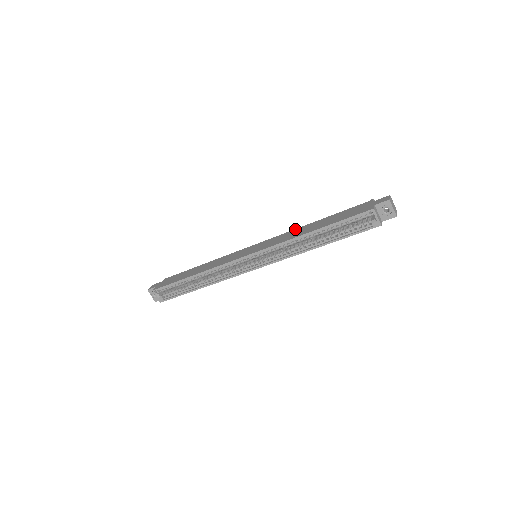
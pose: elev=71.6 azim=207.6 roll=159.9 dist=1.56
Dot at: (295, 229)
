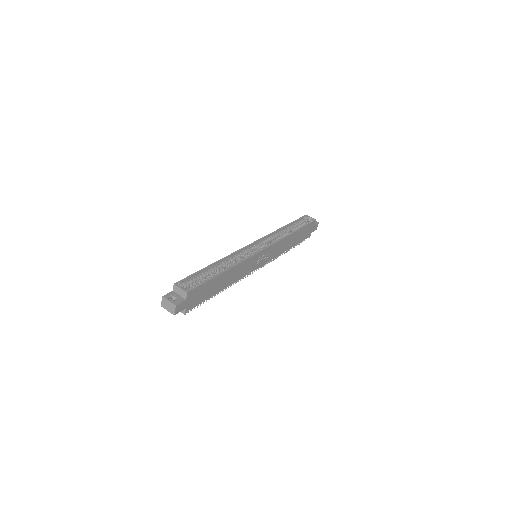
Dot at: occluded
